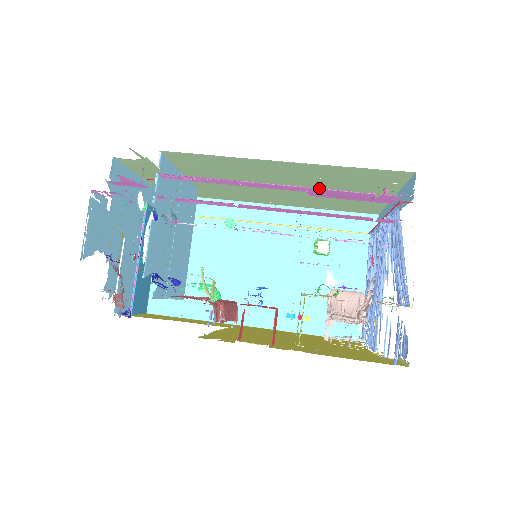
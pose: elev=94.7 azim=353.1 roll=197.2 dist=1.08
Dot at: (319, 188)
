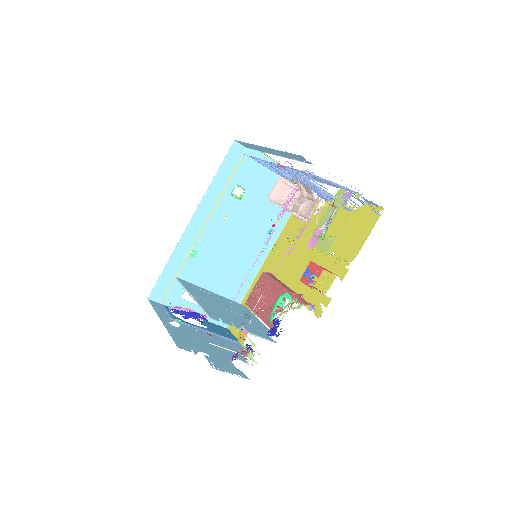
Dot at: occluded
